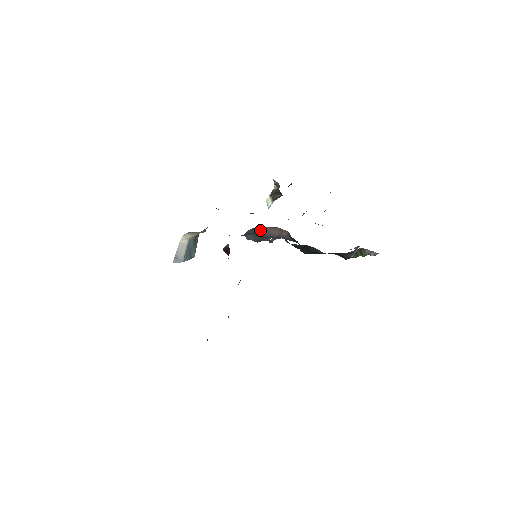
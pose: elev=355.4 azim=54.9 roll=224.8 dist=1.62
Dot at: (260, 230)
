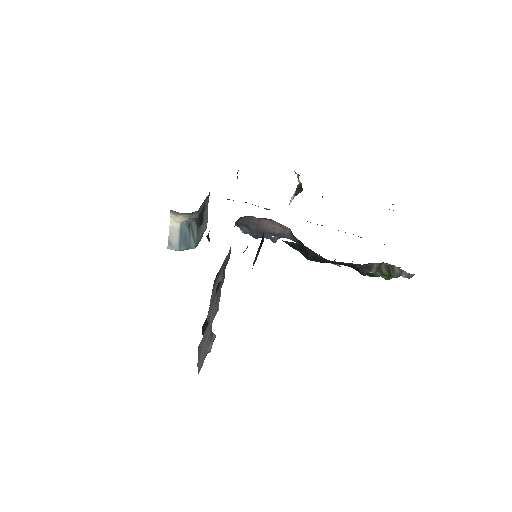
Dot at: (255, 222)
